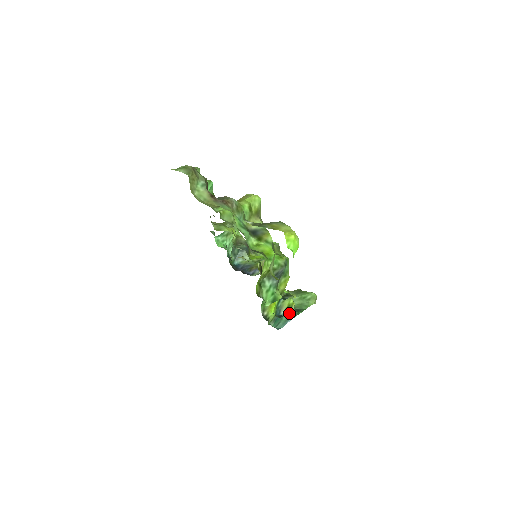
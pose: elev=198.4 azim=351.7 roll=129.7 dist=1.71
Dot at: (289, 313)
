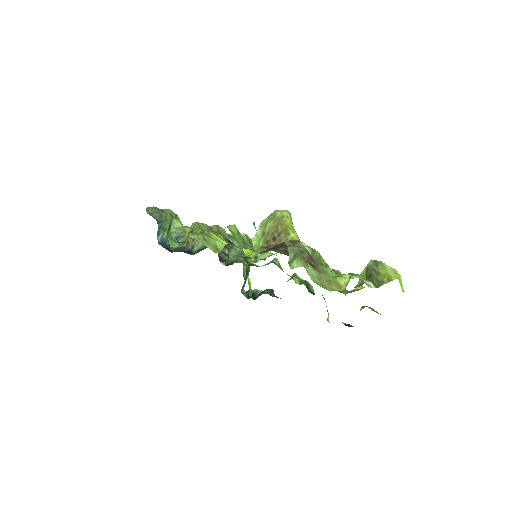
Dot at: (247, 272)
